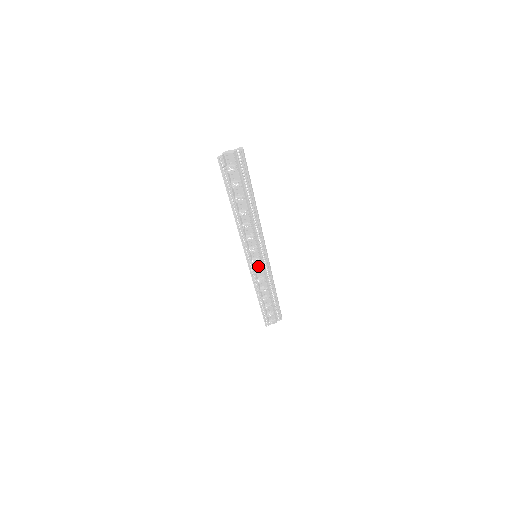
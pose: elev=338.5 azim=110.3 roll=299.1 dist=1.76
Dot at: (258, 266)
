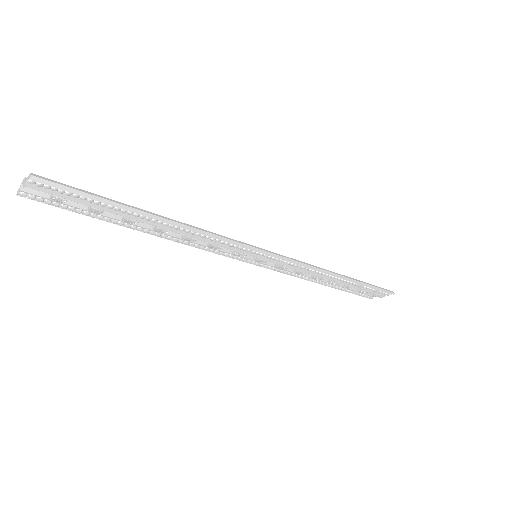
Dot at: occluded
